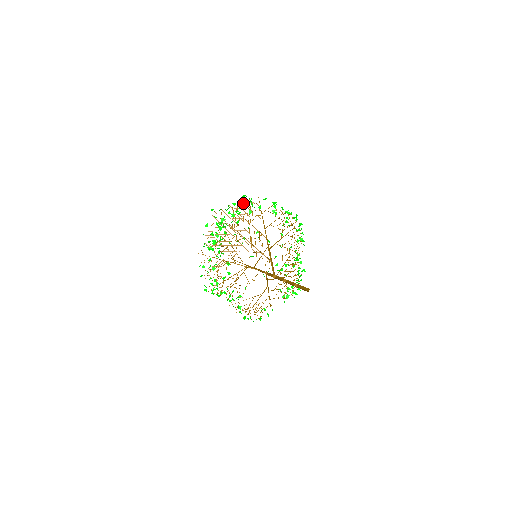
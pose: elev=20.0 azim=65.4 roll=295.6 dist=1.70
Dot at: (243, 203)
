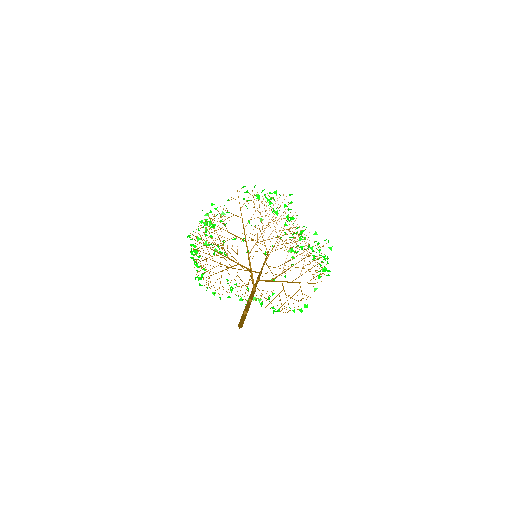
Dot at: occluded
